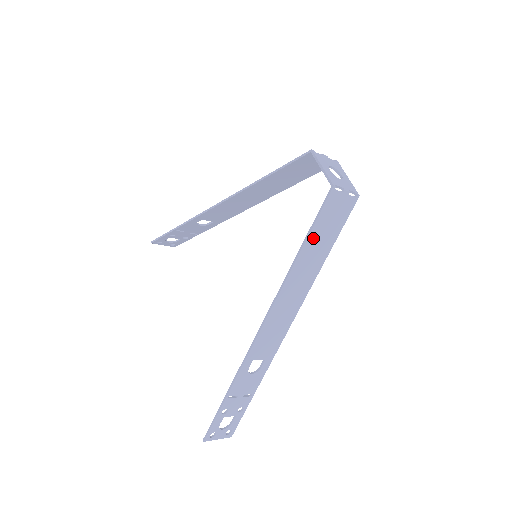
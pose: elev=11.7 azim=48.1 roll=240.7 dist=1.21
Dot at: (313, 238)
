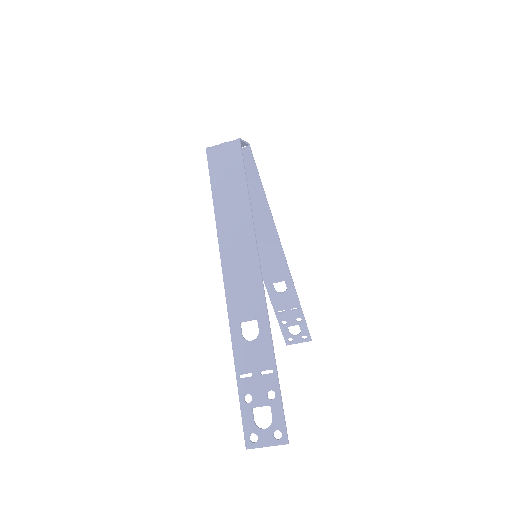
Dot at: (218, 189)
